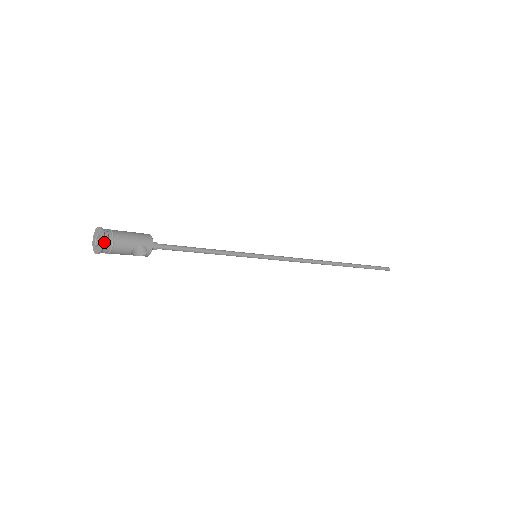
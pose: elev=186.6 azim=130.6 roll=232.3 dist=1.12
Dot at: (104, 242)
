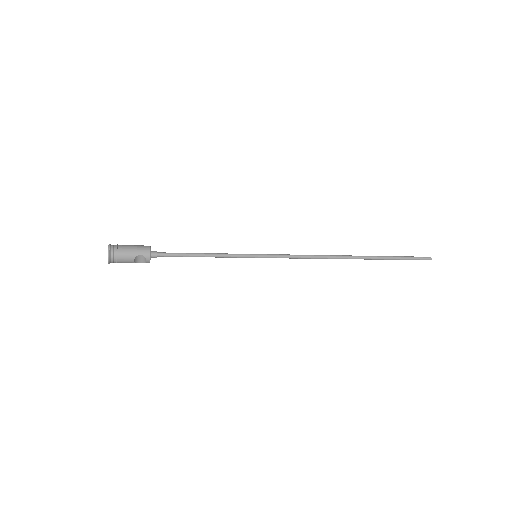
Dot at: (110, 255)
